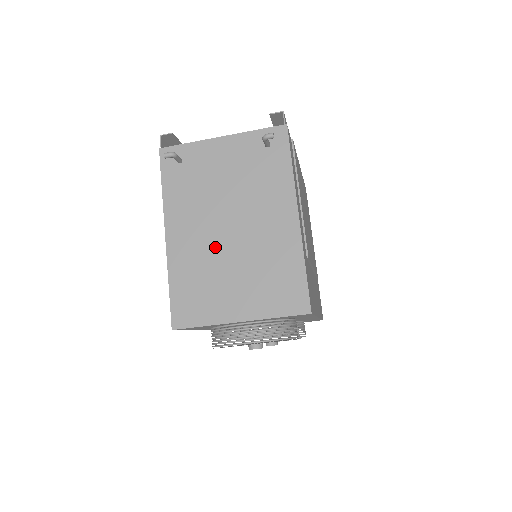
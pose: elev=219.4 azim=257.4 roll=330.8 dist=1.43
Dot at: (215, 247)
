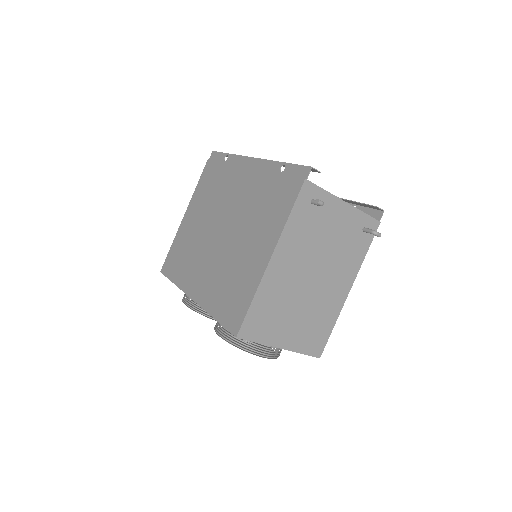
Dot at: (296, 287)
